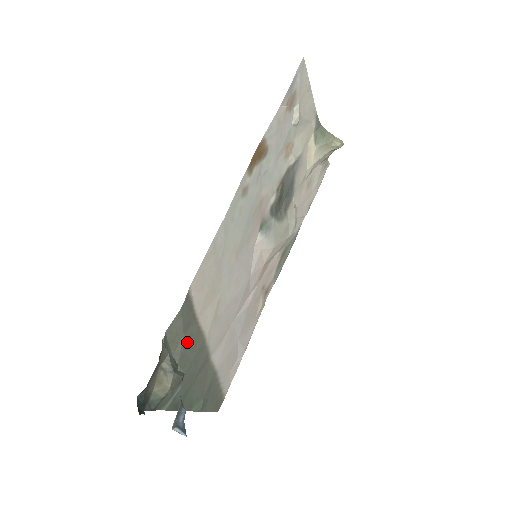
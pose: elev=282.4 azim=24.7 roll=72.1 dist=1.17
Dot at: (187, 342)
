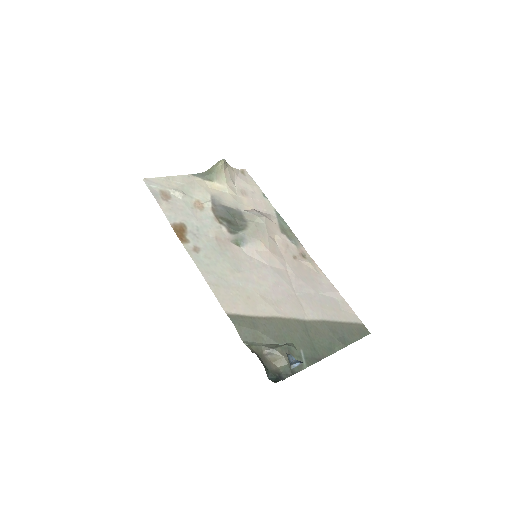
Dot at: (267, 330)
